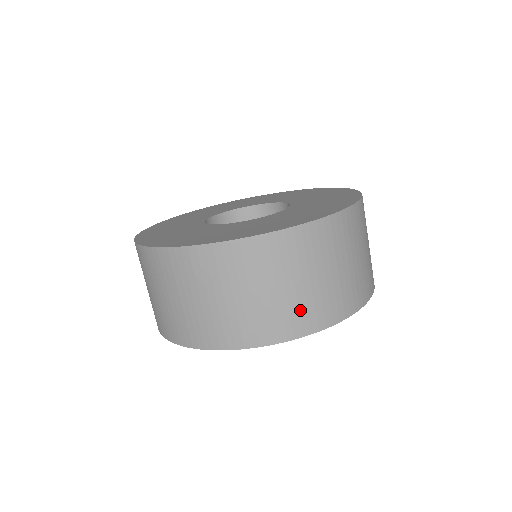
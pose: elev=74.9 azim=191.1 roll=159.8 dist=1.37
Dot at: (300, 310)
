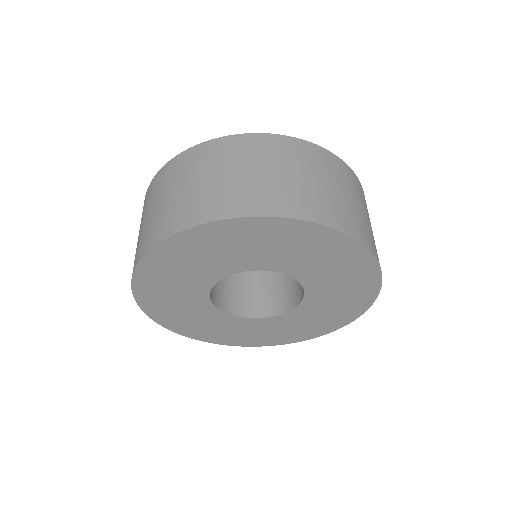
Dot at: (276, 193)
